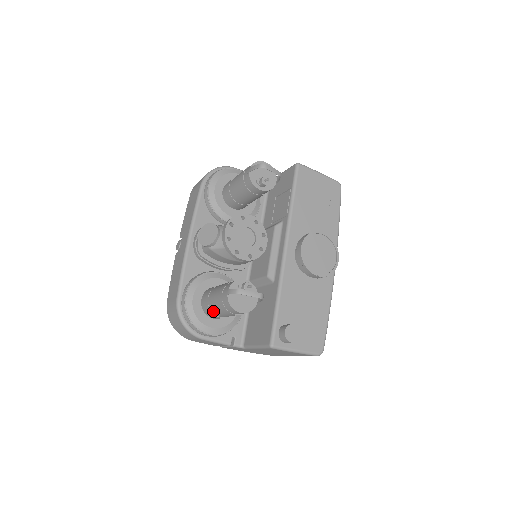
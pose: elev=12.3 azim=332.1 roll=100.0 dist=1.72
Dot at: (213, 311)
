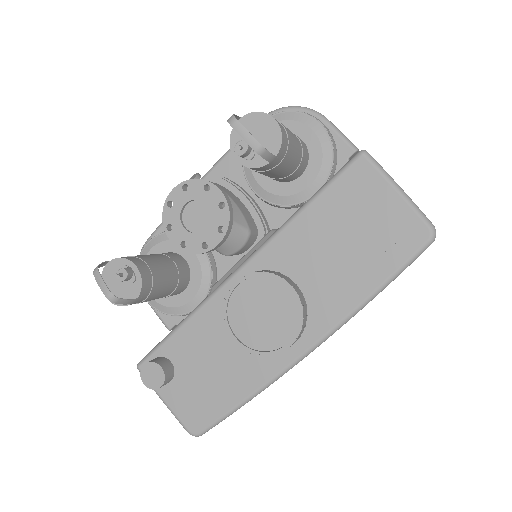
Dot at: occluded
